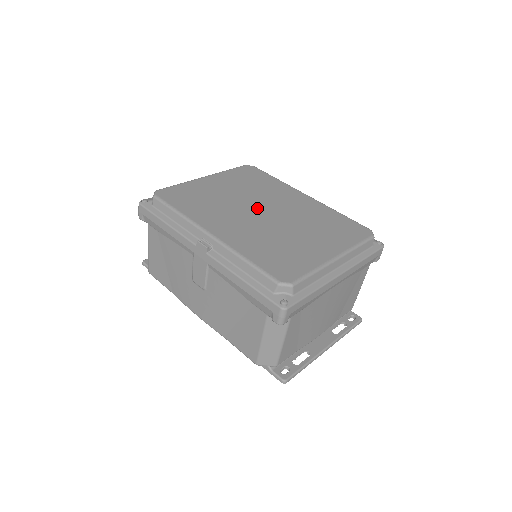
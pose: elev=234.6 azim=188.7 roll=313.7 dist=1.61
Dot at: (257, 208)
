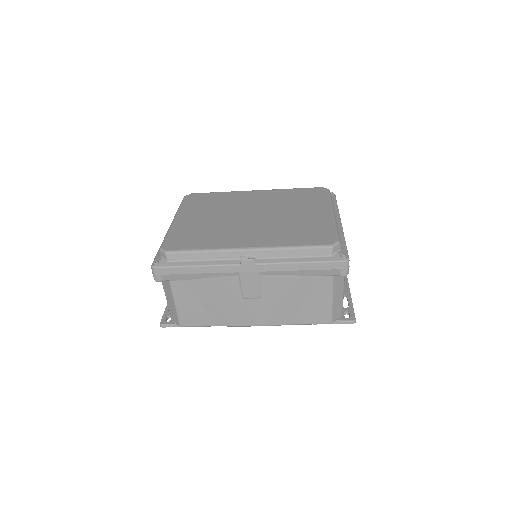
Dot at: (244, 216)
